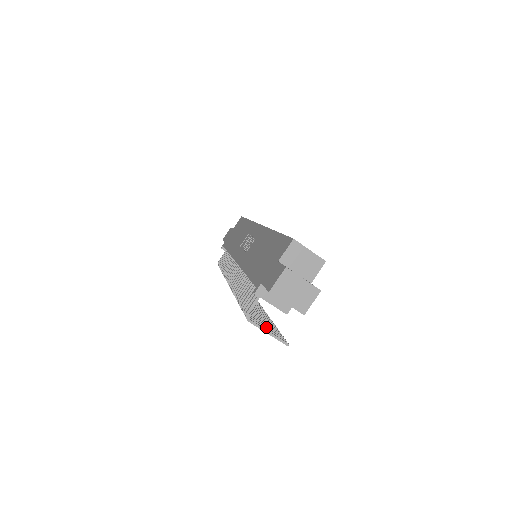
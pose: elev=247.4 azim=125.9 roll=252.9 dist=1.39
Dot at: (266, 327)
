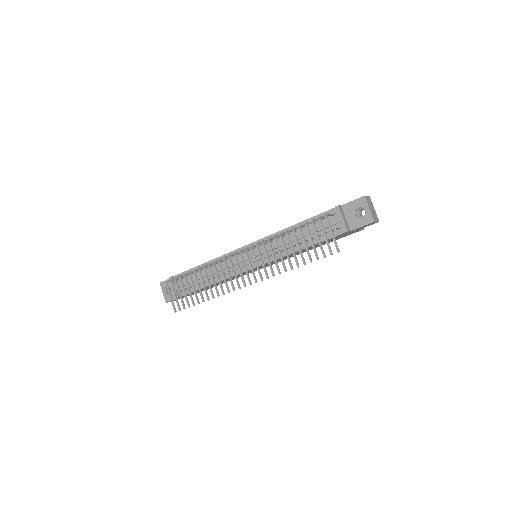
Dot at: (325, 237)
